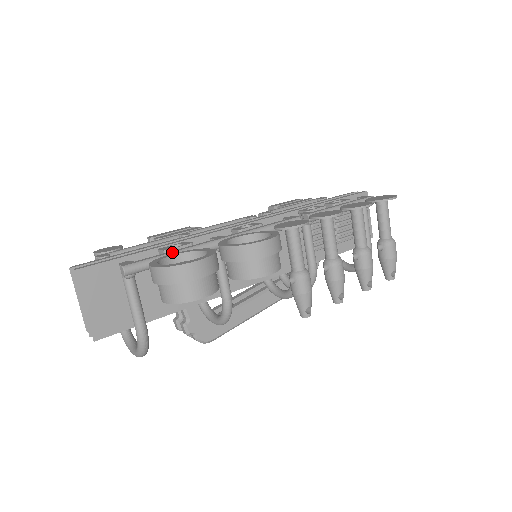
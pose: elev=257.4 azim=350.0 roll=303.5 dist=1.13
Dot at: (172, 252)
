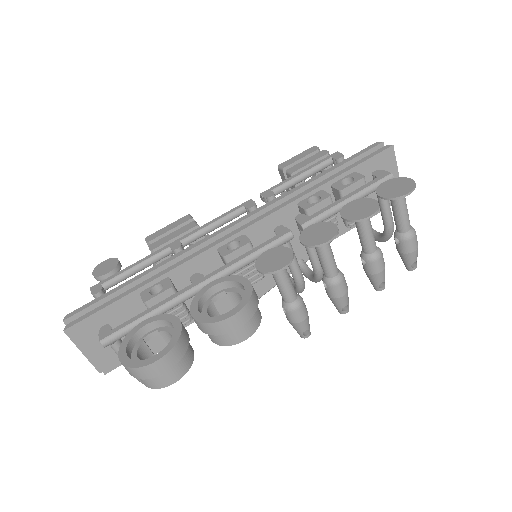
Dot at: (147, 313)
